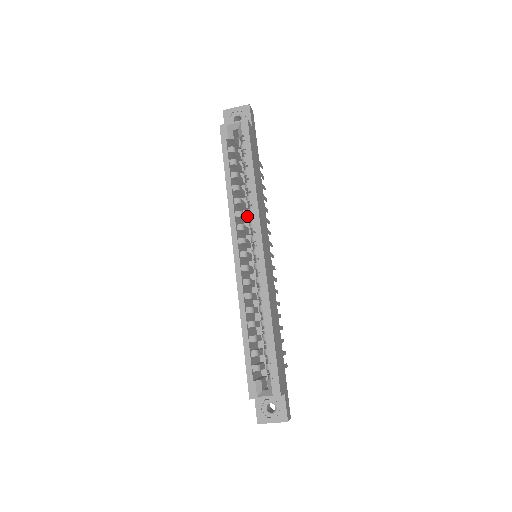
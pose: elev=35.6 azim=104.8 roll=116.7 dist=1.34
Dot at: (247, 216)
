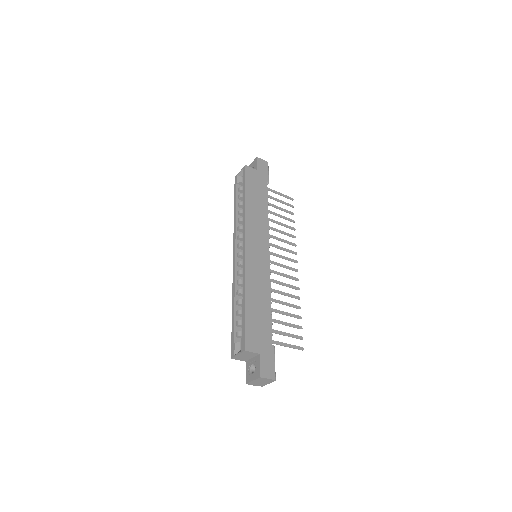
Dot at: occluded
